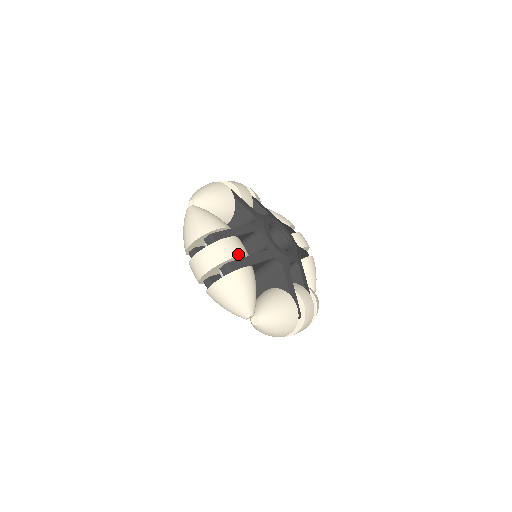
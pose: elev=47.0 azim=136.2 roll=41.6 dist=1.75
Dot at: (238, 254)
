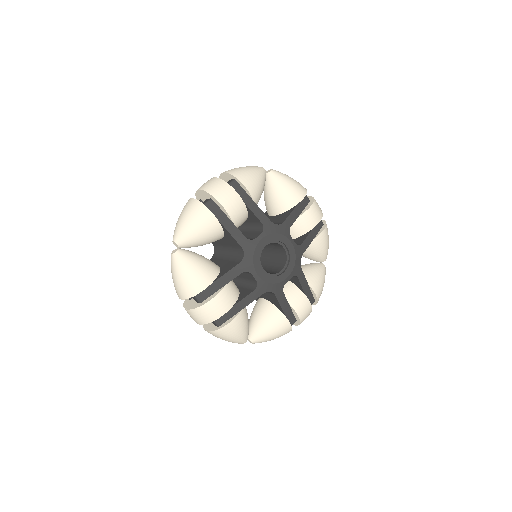
Dot at: (223, 313)
